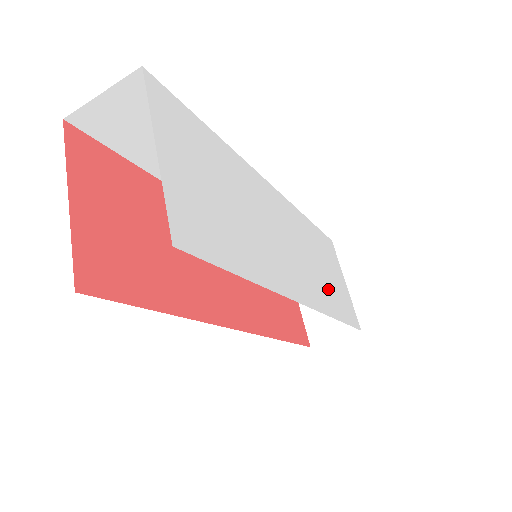
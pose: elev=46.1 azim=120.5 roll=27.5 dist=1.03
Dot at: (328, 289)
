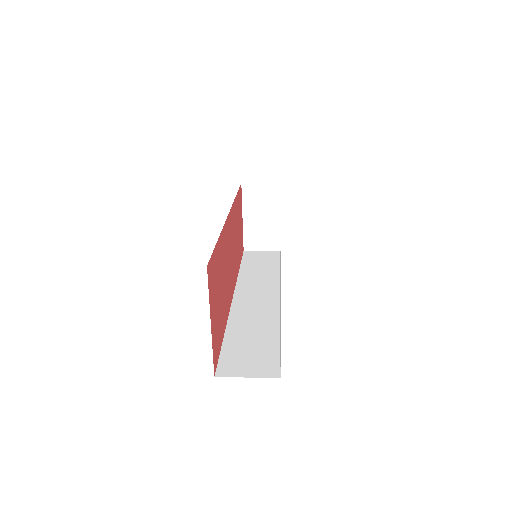
Dot at: occluded
